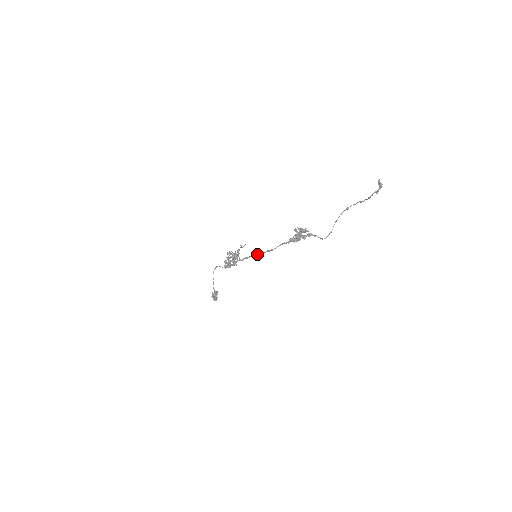
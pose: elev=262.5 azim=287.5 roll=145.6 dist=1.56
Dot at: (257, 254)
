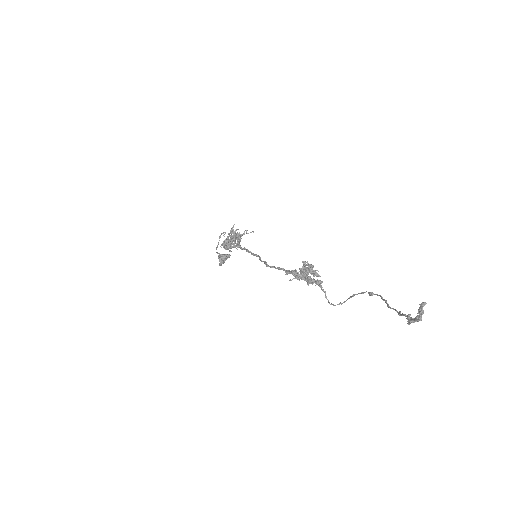
Dot at: (256, 255)
